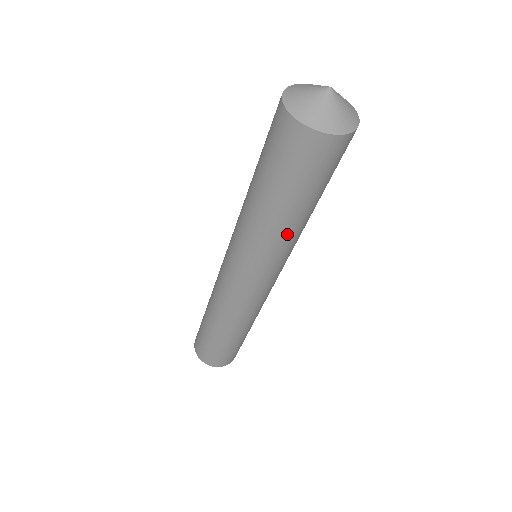
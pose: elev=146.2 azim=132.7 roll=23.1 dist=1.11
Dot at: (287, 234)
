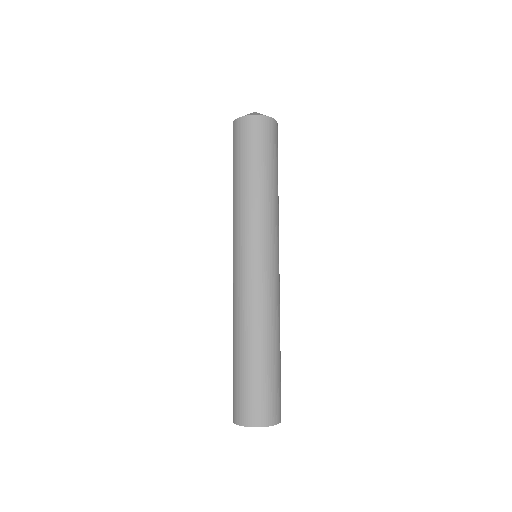
Dot at: (244, 198)
